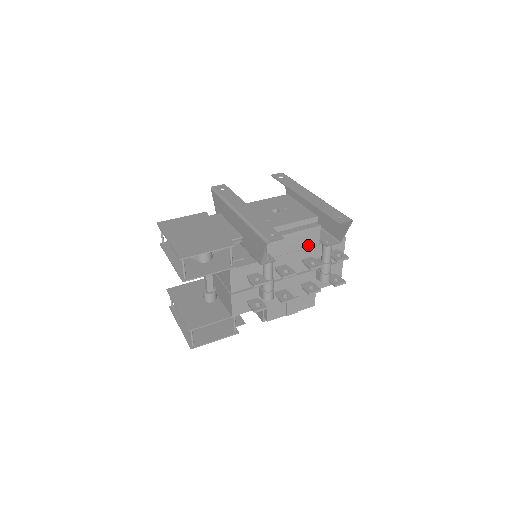
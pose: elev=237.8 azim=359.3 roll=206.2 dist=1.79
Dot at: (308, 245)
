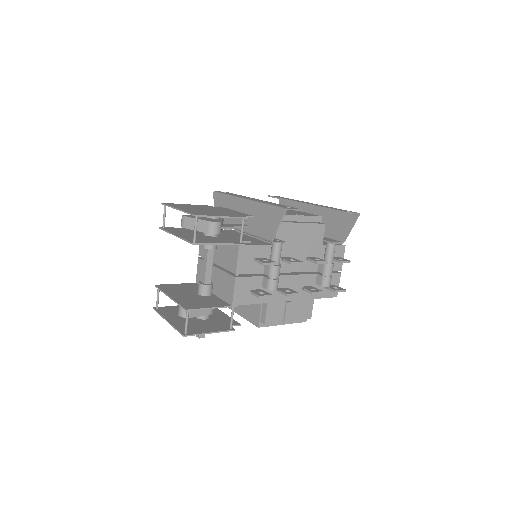
Dot at: (312, 242)
